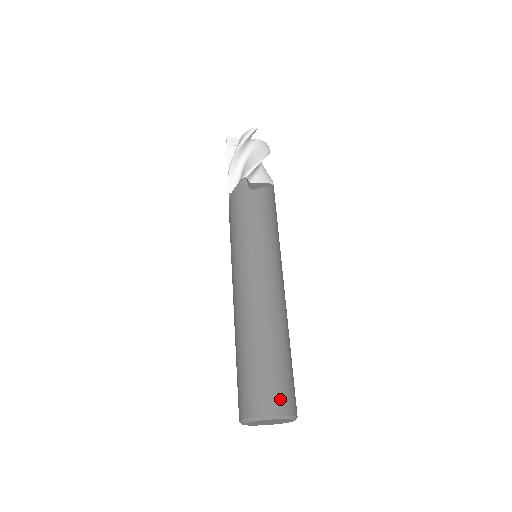
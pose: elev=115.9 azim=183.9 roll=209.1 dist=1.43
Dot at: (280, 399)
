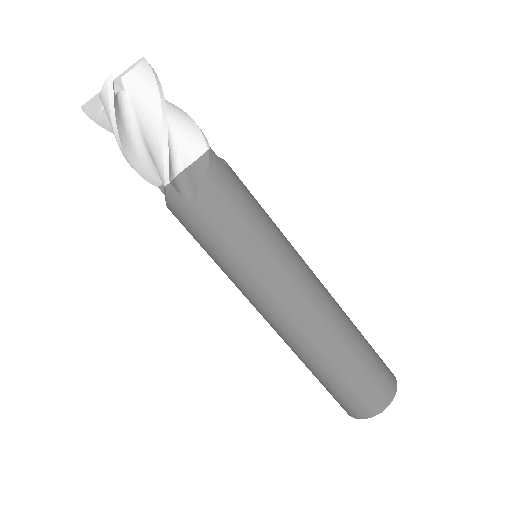
Dot at: (377, 399)
